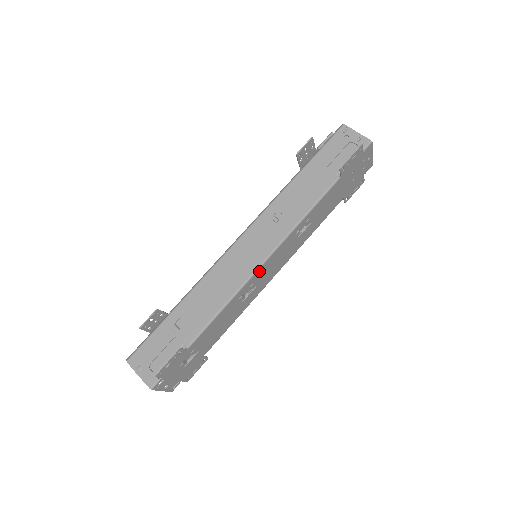
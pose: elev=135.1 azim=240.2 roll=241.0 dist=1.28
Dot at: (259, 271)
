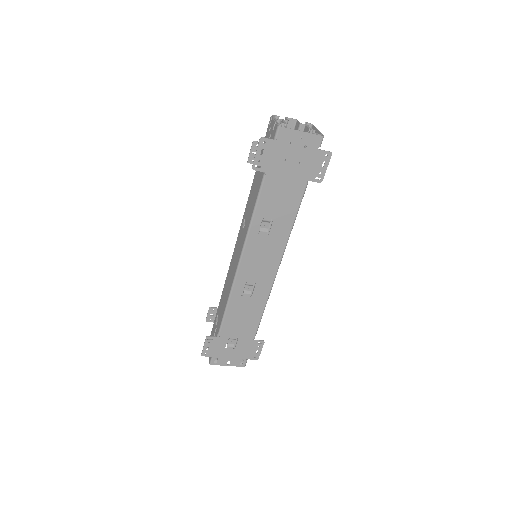
Dot at: (241, 272)
